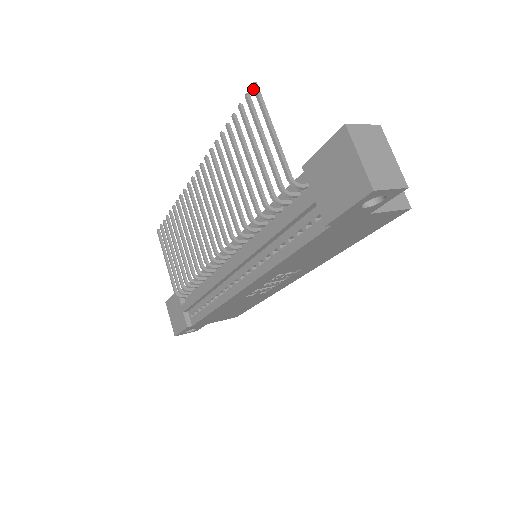
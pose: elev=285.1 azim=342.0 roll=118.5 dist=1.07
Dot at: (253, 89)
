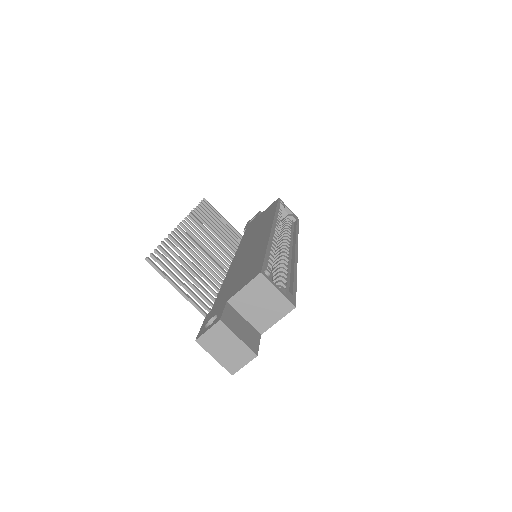
Dot at: (149, 262)
